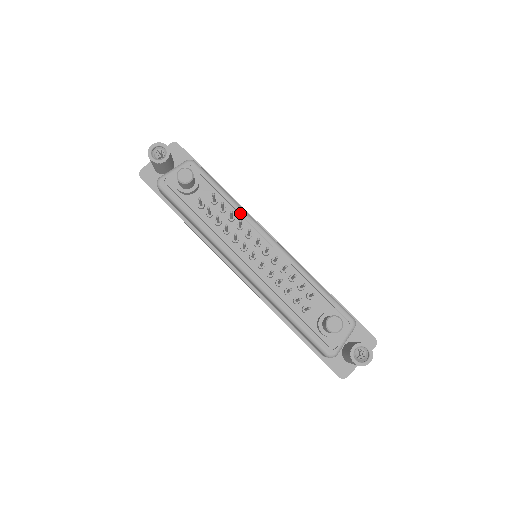
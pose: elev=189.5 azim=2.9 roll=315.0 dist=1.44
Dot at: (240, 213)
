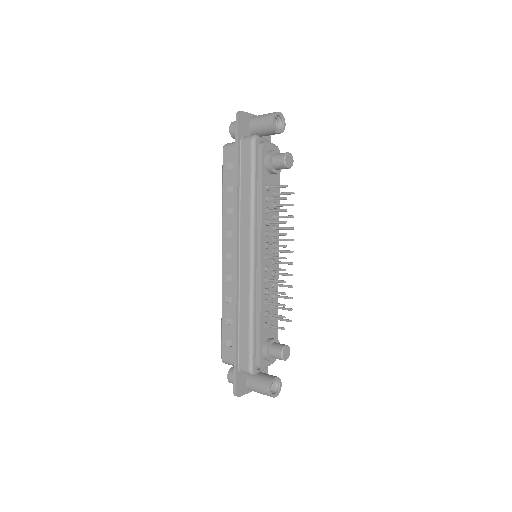
Dot at: occluded
